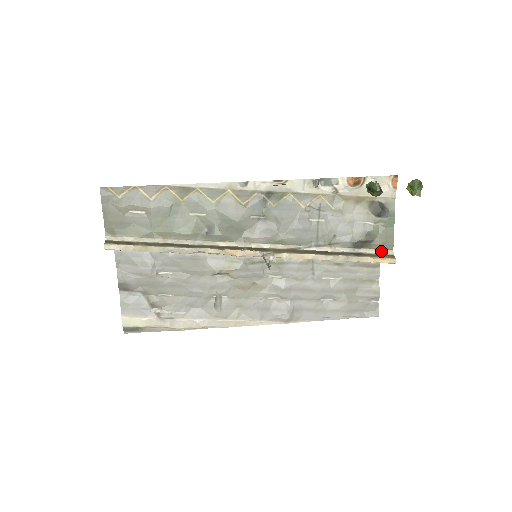
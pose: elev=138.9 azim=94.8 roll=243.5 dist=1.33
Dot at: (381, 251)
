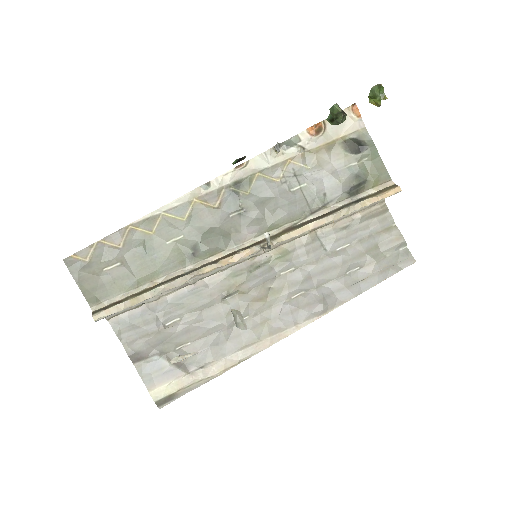
Dot at: (380, 187)
